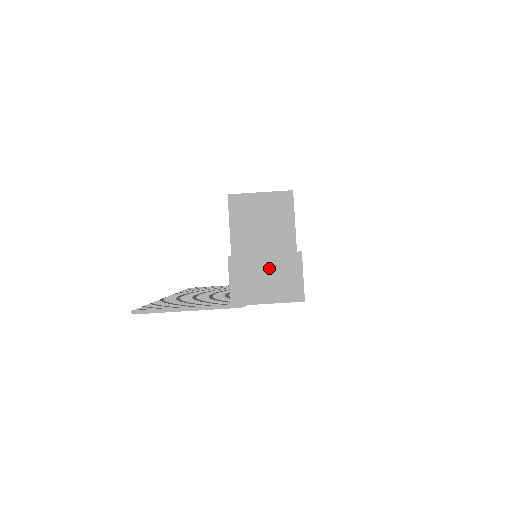
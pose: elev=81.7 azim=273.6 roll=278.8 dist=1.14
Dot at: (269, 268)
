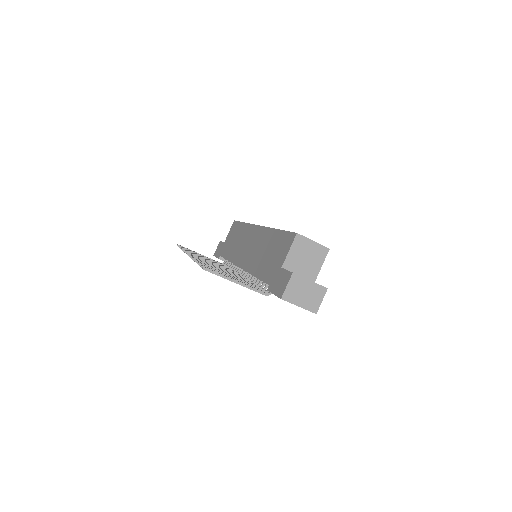
Dot at: (309, 289)
